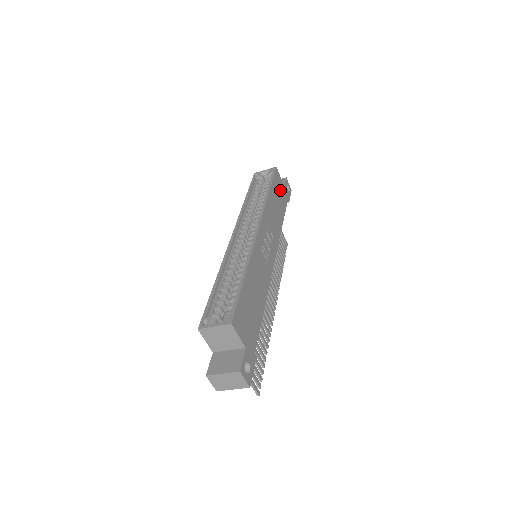
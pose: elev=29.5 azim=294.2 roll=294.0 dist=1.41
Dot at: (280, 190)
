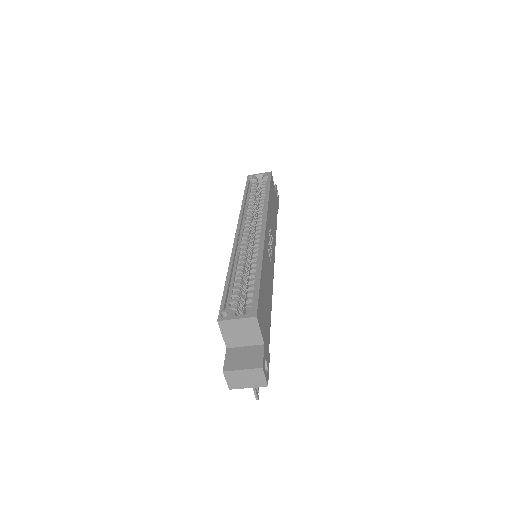
Dot at: (274, 195)
